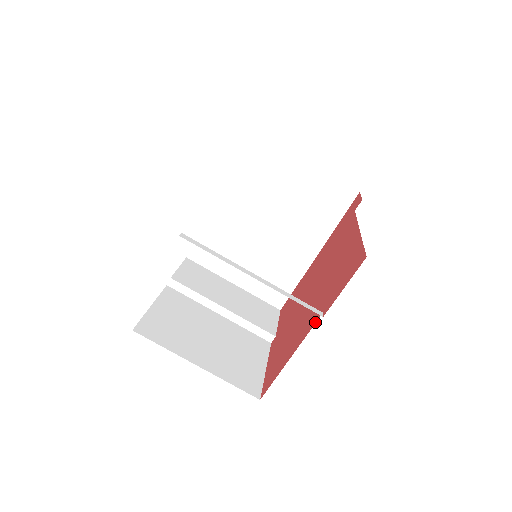
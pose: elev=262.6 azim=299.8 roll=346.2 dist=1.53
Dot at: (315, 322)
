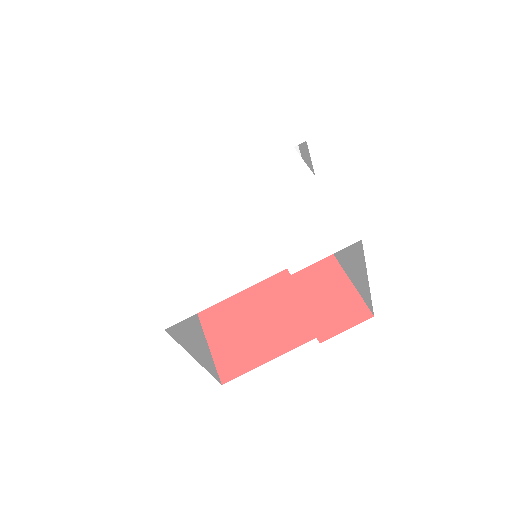
Dot at: (305, 341)
